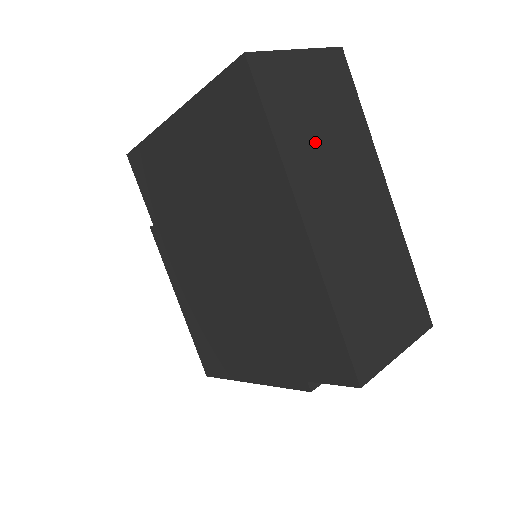
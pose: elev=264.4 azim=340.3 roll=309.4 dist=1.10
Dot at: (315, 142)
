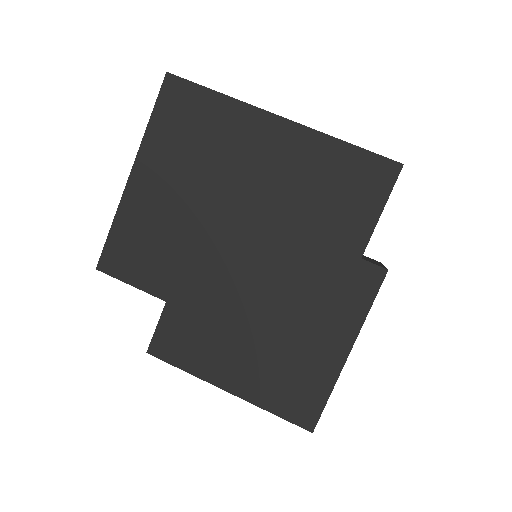
Dot at: occluded
